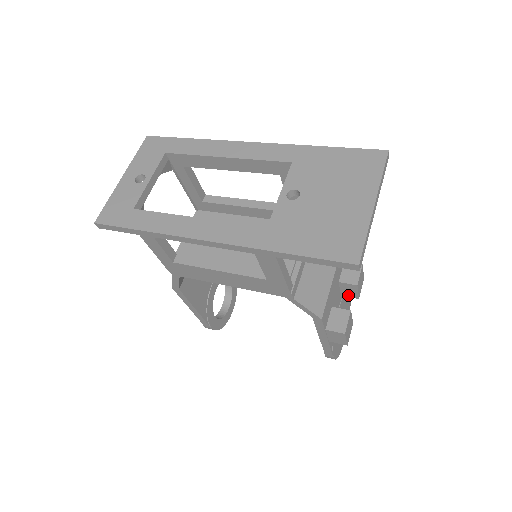
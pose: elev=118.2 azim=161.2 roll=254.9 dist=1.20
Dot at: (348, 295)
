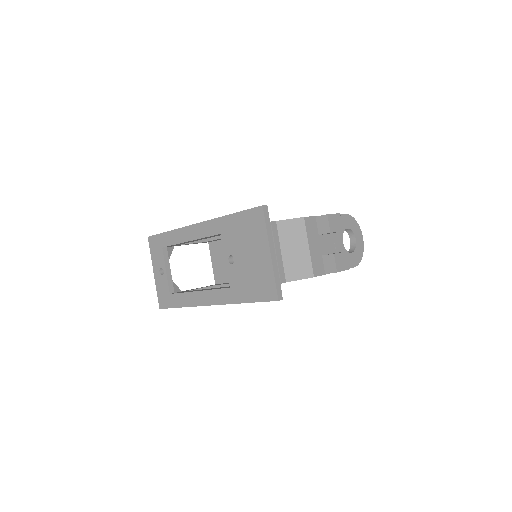
Dot at: occluded
